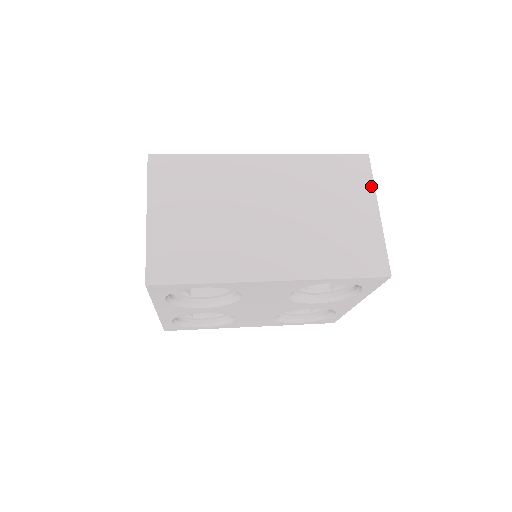
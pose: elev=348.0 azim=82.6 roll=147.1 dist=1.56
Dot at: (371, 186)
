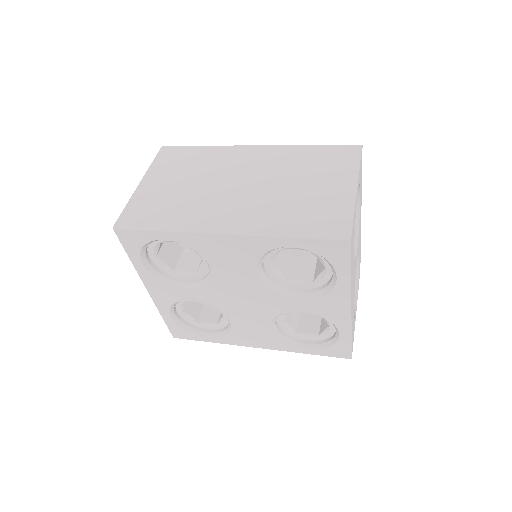
Dot at: (355, 167)
